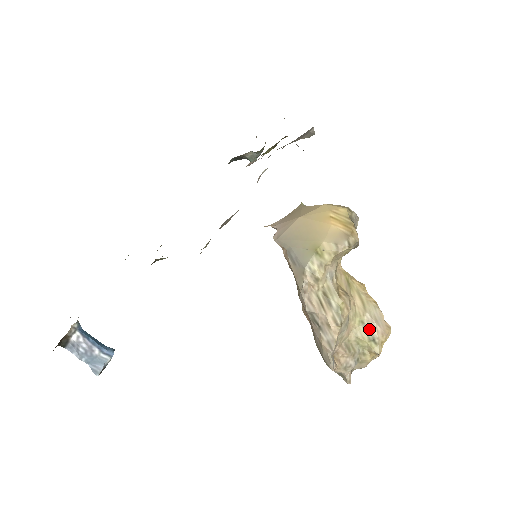
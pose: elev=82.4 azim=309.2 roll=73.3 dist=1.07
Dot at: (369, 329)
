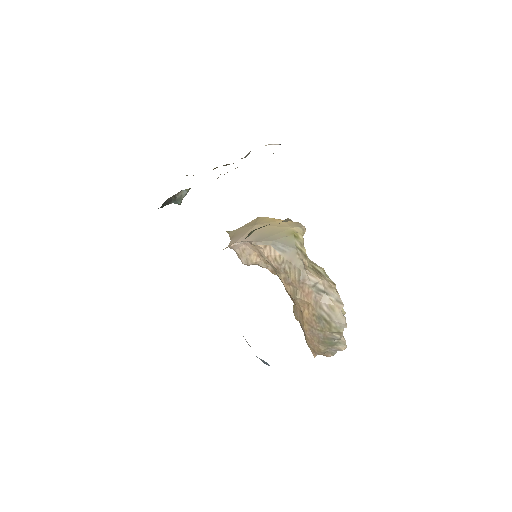
Dot at: occluded
